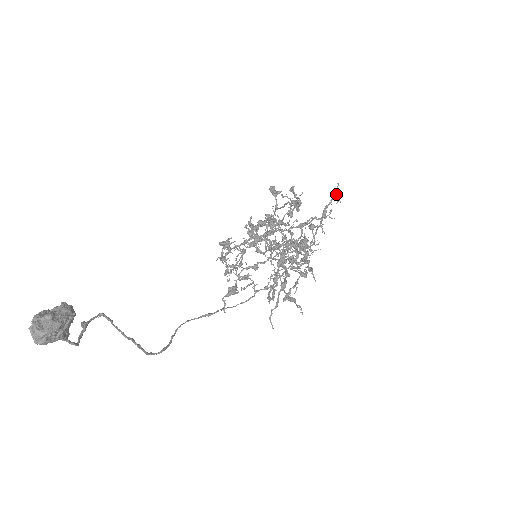
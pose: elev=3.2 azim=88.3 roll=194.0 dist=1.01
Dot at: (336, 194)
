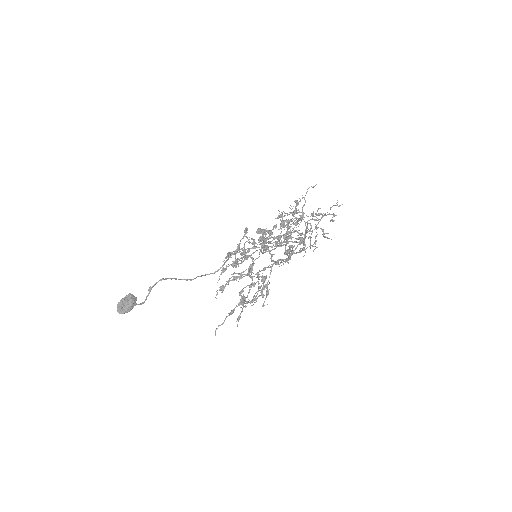
Dot at: (245, 300)
